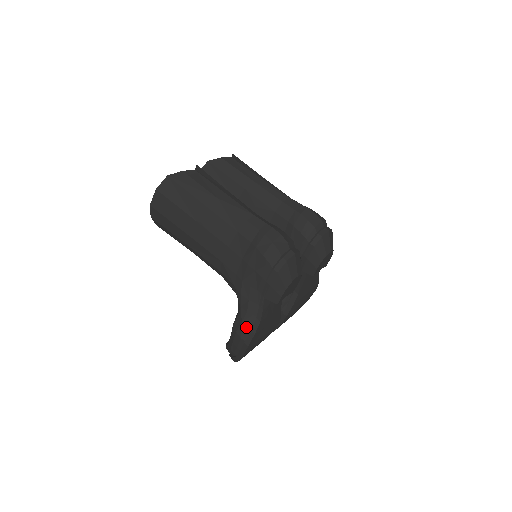
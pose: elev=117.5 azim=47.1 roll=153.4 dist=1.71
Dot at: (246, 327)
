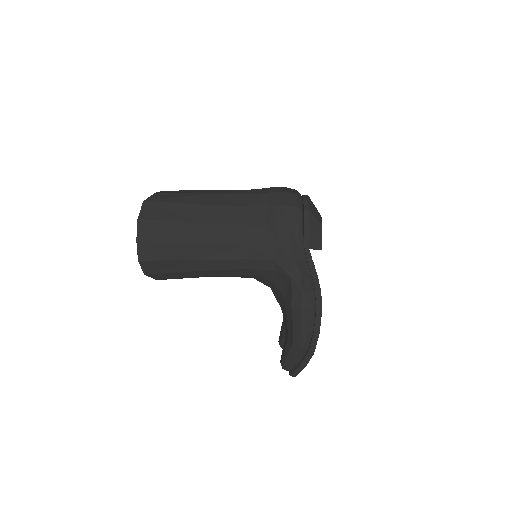
Dot at: (308, 292)
